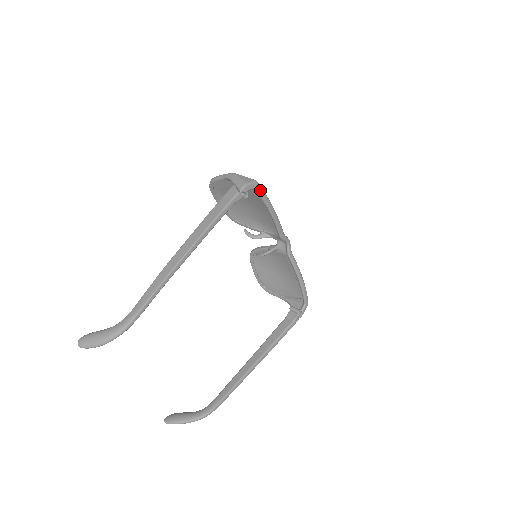
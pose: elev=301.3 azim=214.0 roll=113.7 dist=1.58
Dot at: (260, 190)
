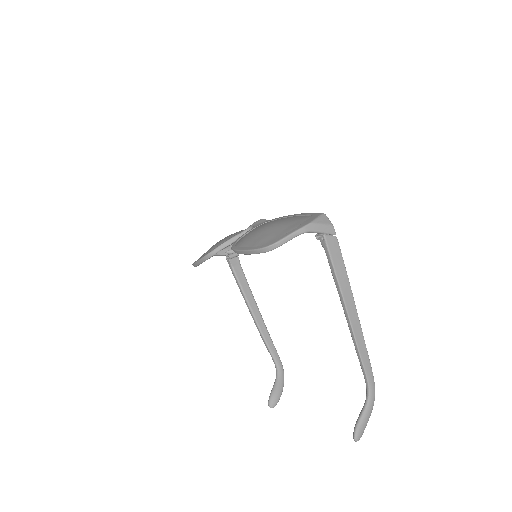
Dot at: occluded
